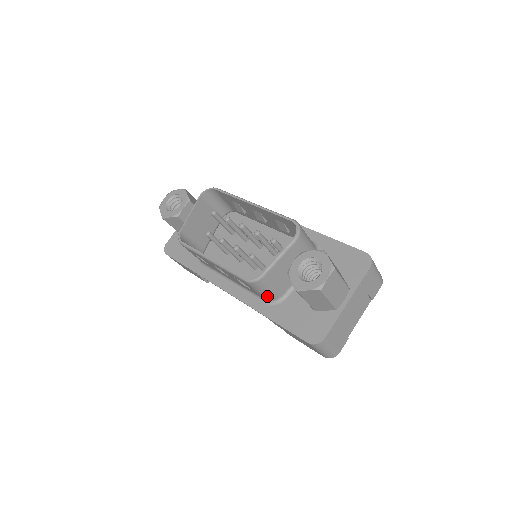
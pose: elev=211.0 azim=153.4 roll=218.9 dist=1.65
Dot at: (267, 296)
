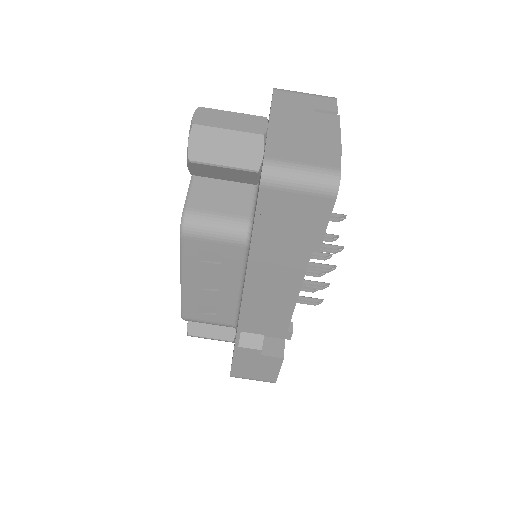
Dot at: (230, 233)
